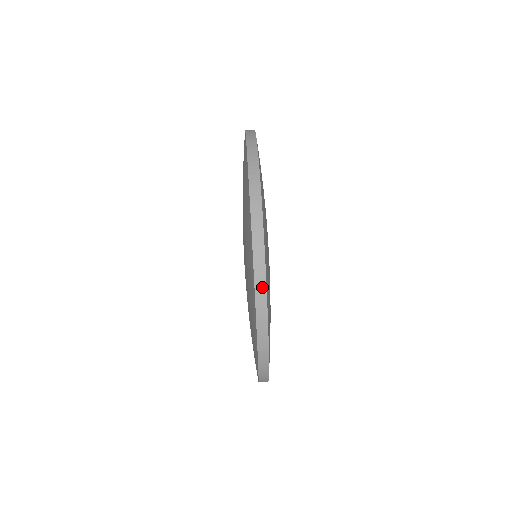
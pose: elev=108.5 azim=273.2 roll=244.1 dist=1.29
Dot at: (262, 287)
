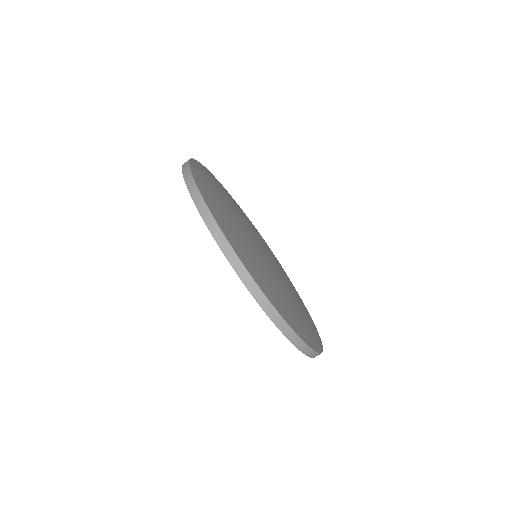
Dot at: occluded
